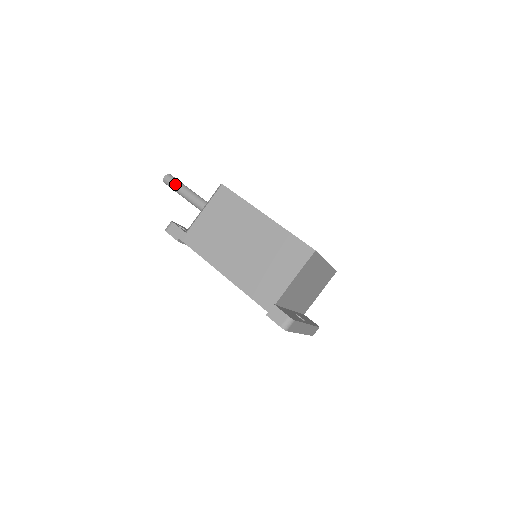
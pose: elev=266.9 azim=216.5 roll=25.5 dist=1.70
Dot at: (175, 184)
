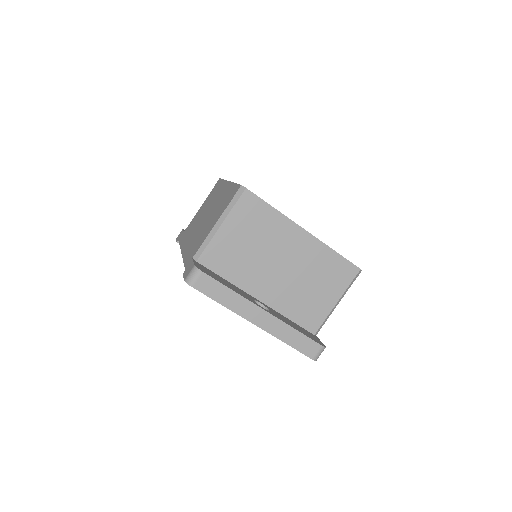
Dot at: occluded
